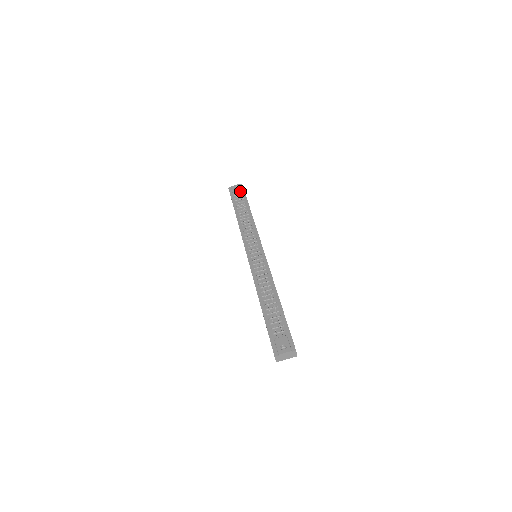
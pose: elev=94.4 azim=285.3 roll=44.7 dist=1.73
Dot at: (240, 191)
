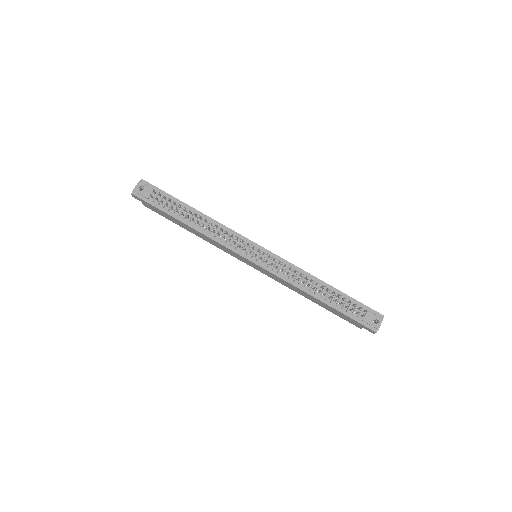
Dot at: (153, 191)
